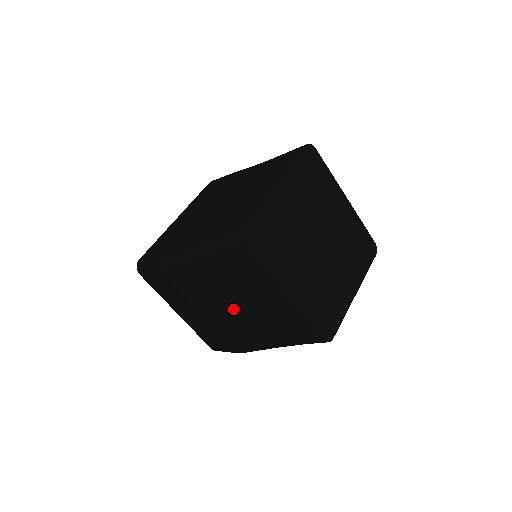
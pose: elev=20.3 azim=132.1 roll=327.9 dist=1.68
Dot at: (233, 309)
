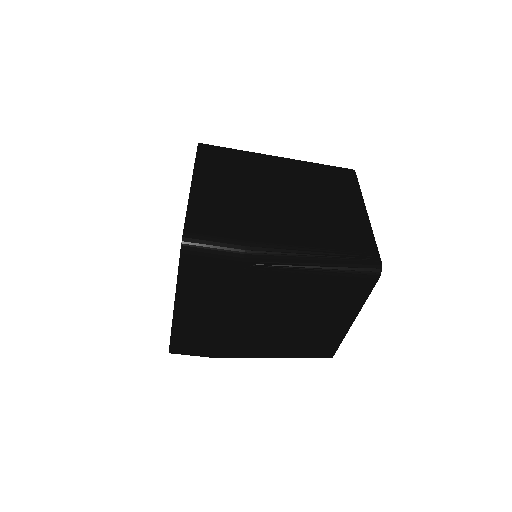
Dot at: occluded
